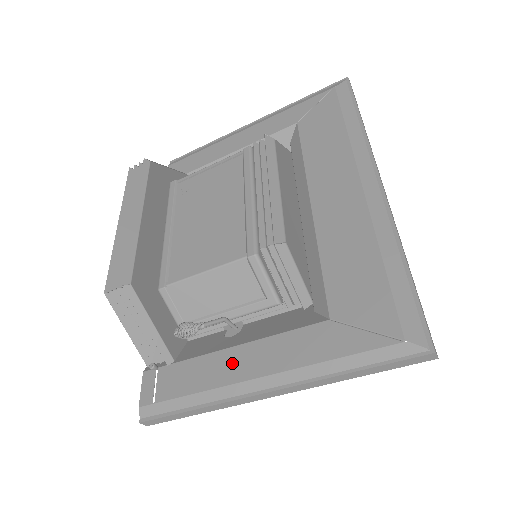
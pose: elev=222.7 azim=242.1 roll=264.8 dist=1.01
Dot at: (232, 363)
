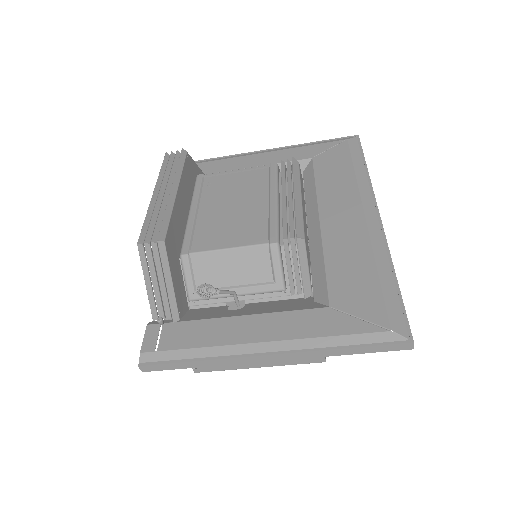
Dot at: (238, 328)
